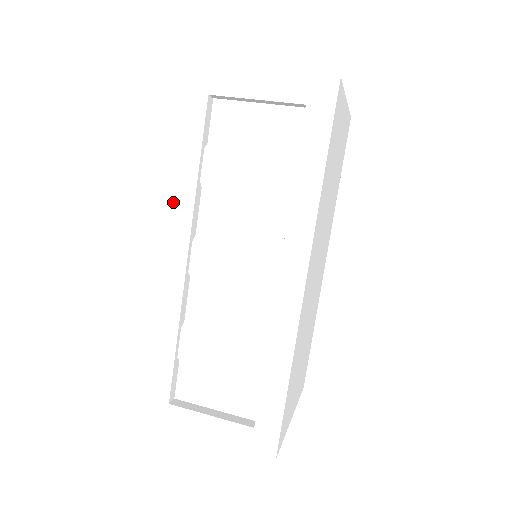
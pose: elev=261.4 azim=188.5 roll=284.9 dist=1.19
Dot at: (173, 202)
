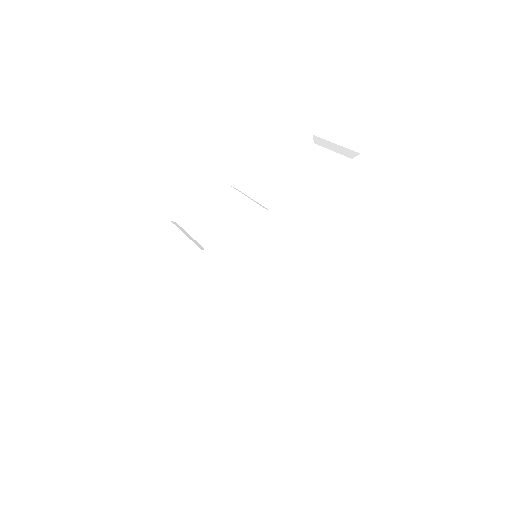
Dot at: (243, 164)
